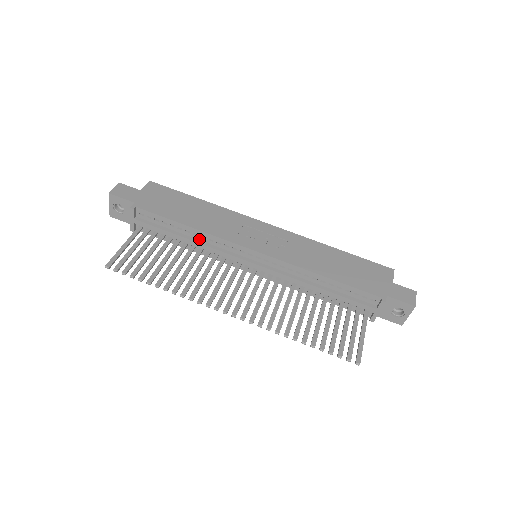
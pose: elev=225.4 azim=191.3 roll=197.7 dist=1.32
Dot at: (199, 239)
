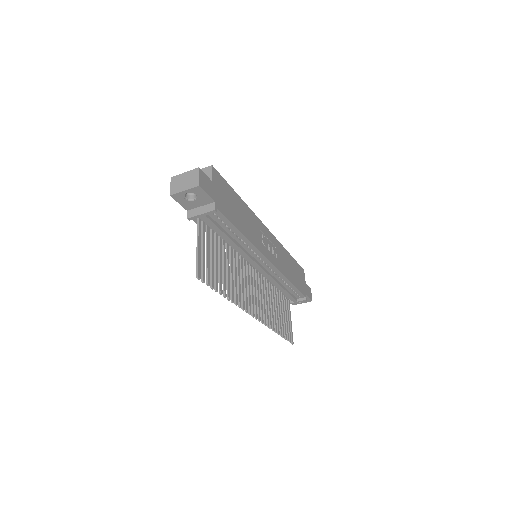
Dot at: (239, 243)
